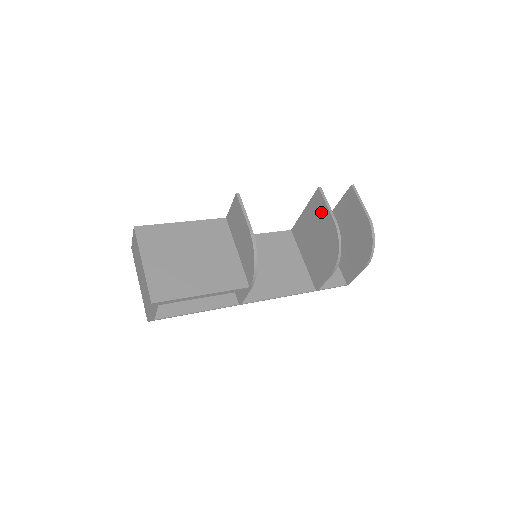
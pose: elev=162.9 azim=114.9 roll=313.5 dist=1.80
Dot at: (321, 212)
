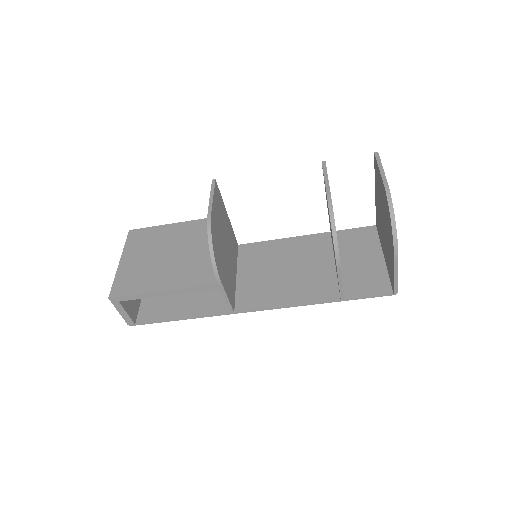
Dot at: occluded
